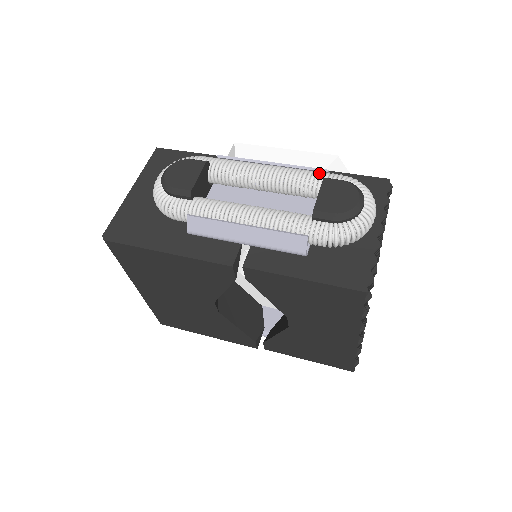
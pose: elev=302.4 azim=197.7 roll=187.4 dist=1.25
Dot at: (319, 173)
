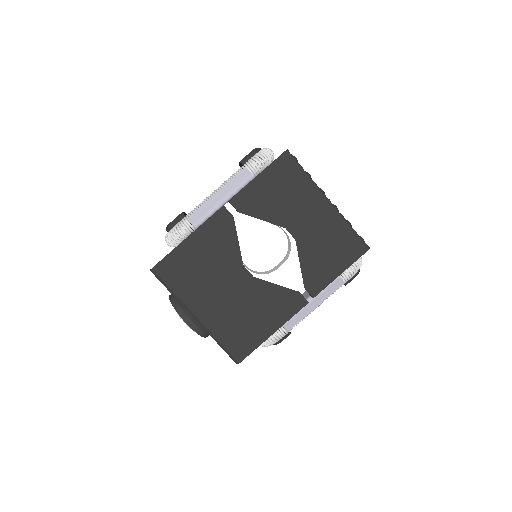
Dot at: occluded
